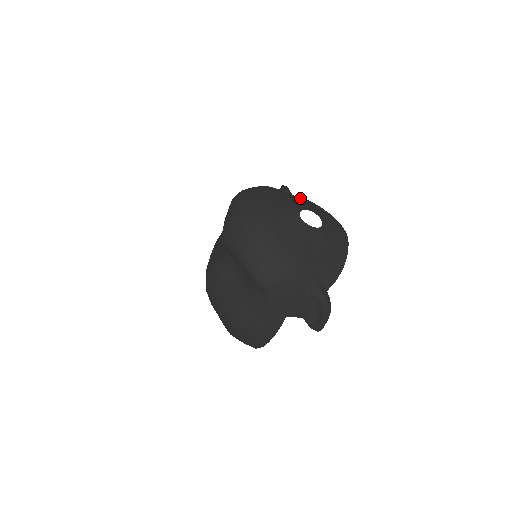
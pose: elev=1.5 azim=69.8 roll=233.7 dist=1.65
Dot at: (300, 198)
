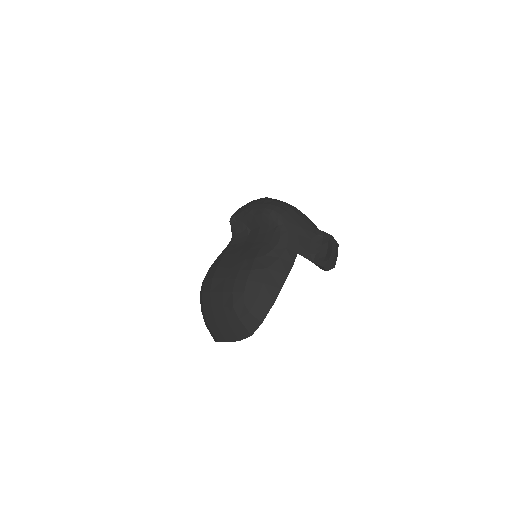
Dot at: occluded
